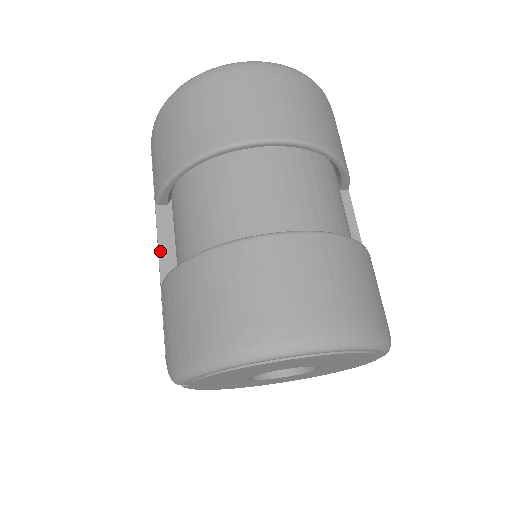
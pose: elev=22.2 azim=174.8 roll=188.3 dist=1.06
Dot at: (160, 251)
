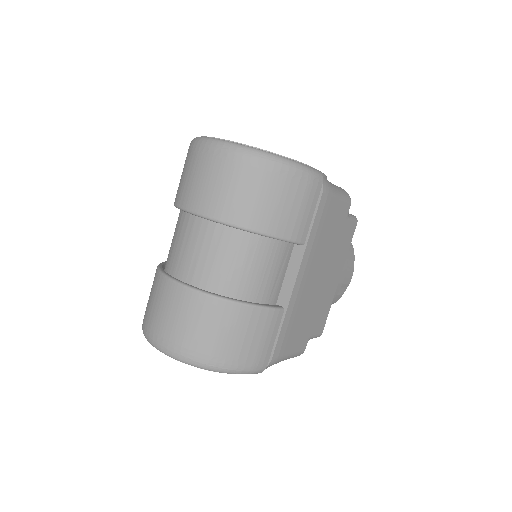
Dot at: occluded
